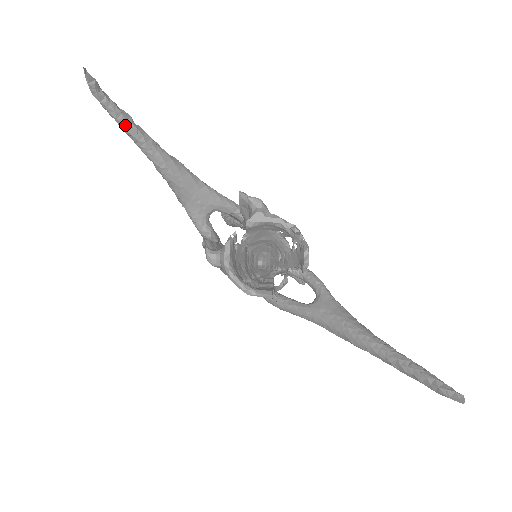
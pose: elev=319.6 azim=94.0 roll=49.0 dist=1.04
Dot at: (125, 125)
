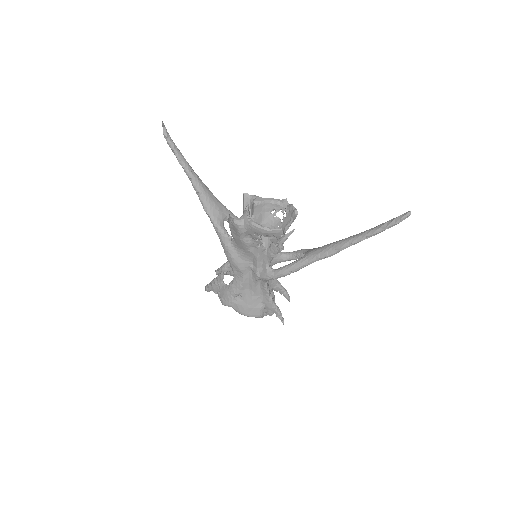
Dot at: (178, 153)
